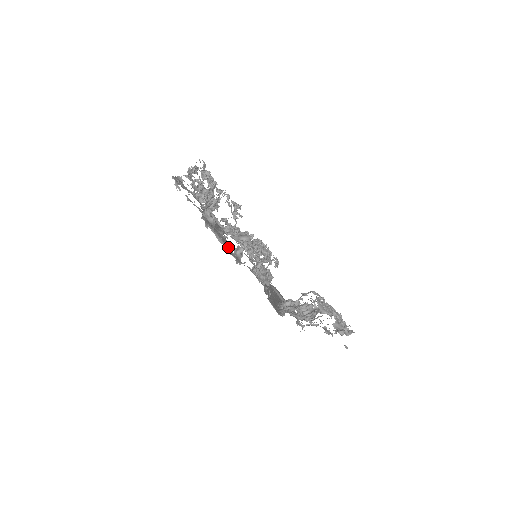
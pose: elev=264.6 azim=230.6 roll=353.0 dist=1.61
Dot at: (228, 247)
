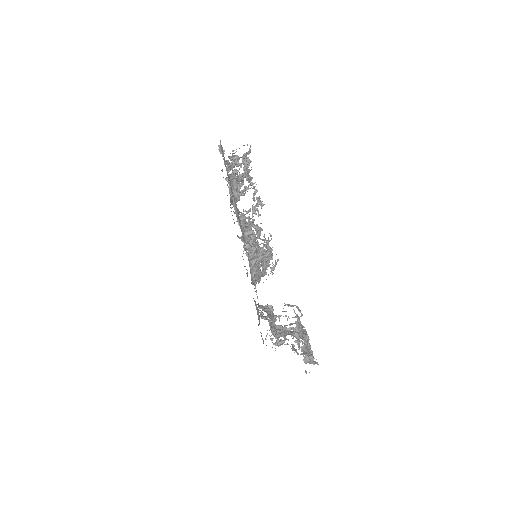
Dot at: occluded
